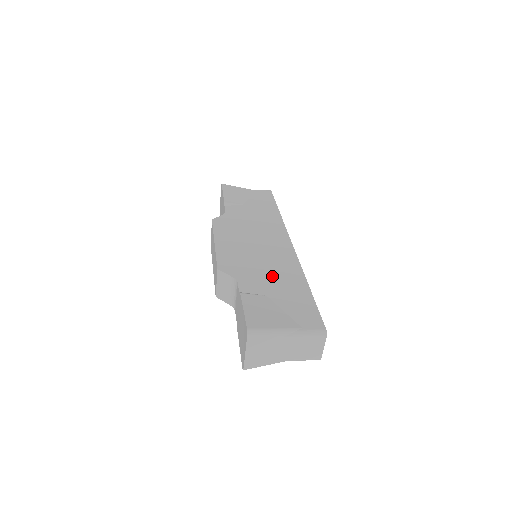
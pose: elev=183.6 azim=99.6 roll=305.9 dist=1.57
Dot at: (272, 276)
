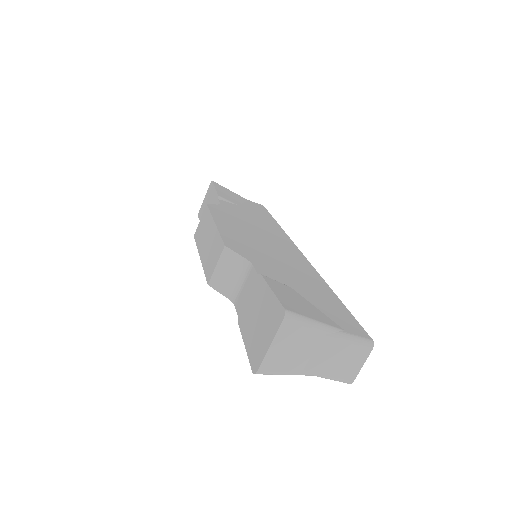
Dot at: (291, 272)
